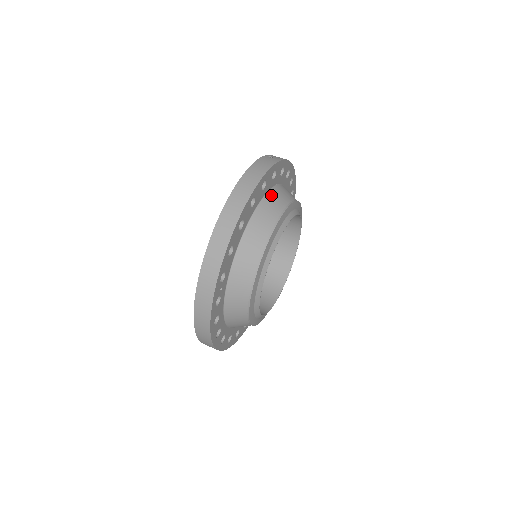
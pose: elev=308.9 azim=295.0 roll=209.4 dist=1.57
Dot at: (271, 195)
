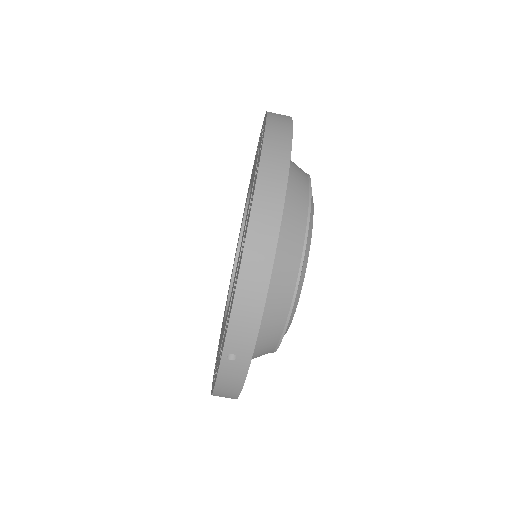
Dot at: occluded
